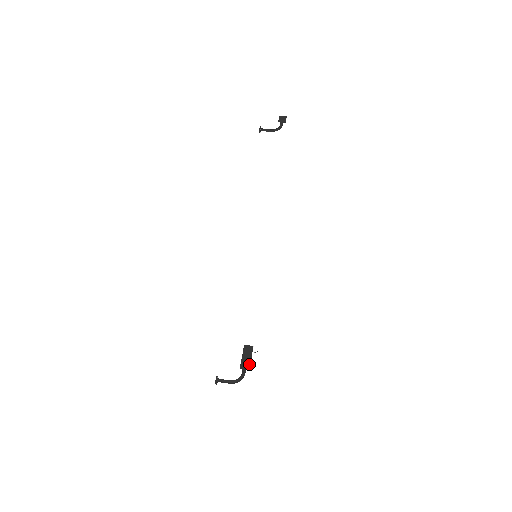
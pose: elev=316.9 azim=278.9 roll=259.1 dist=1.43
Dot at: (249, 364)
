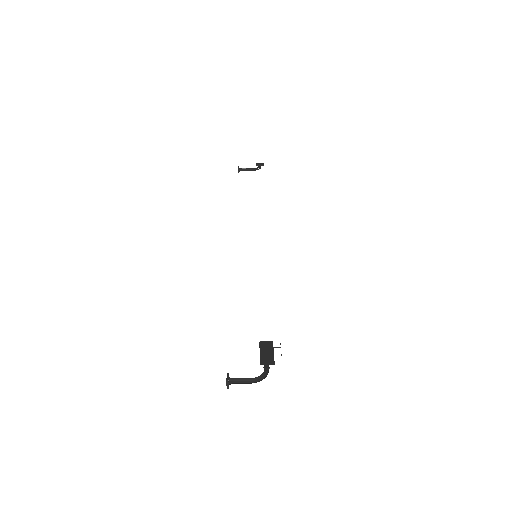
Dot at: (272, 358)
